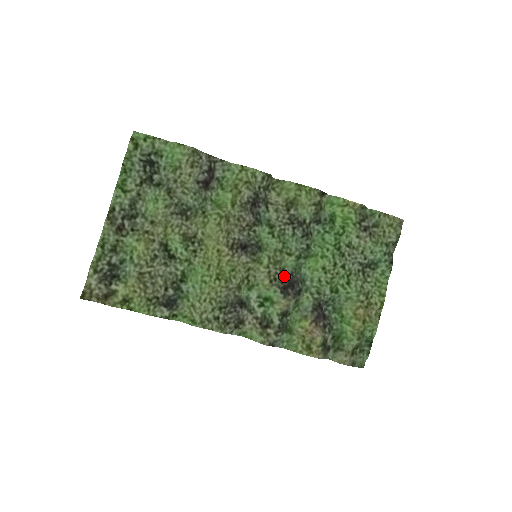
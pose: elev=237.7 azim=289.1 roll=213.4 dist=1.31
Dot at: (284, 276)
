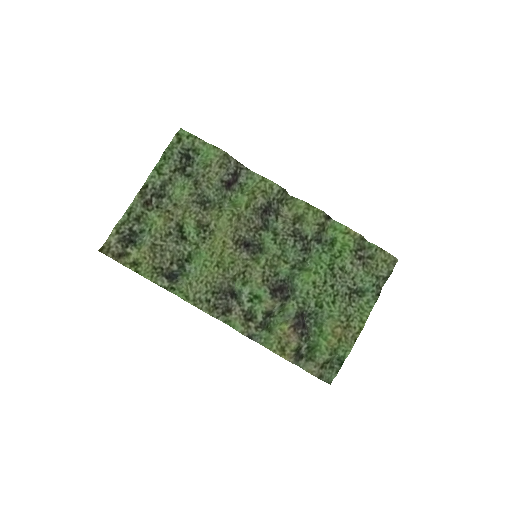
Dot at: (277, 280)
